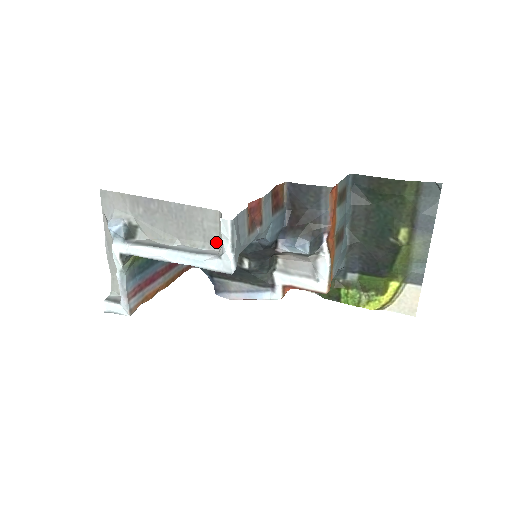
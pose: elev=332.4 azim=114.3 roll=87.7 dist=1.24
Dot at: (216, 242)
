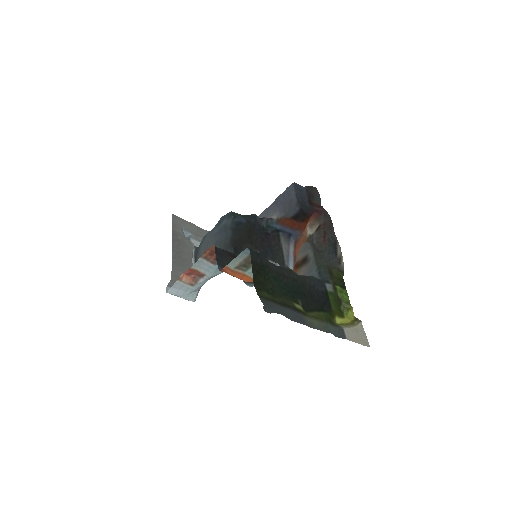
Dot at: occluded
